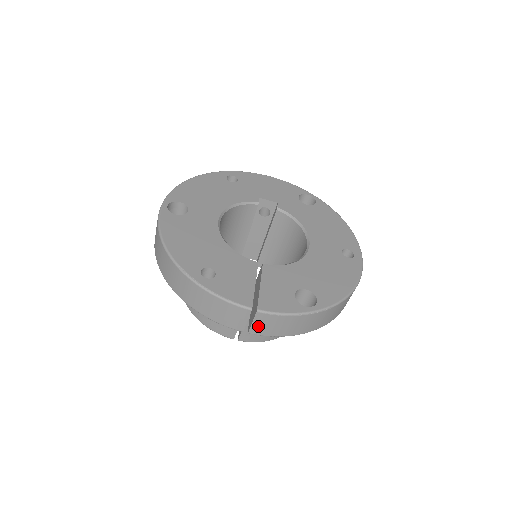
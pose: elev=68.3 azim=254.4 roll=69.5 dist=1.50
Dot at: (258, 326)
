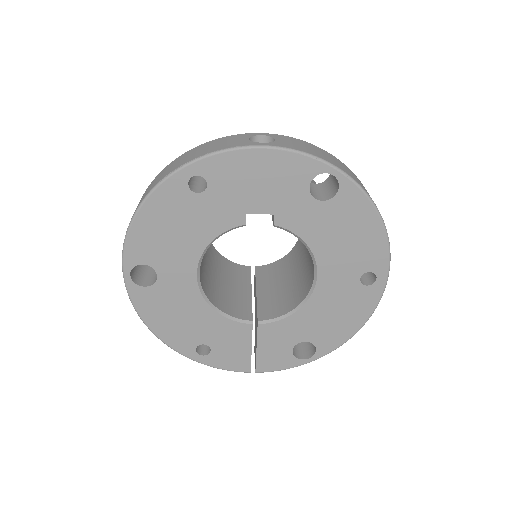
Dot at: occluded
